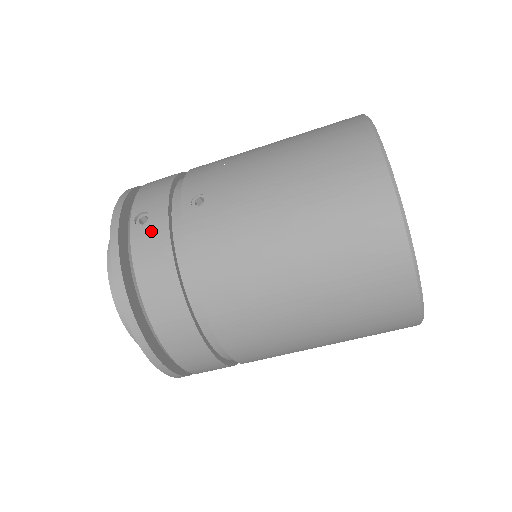
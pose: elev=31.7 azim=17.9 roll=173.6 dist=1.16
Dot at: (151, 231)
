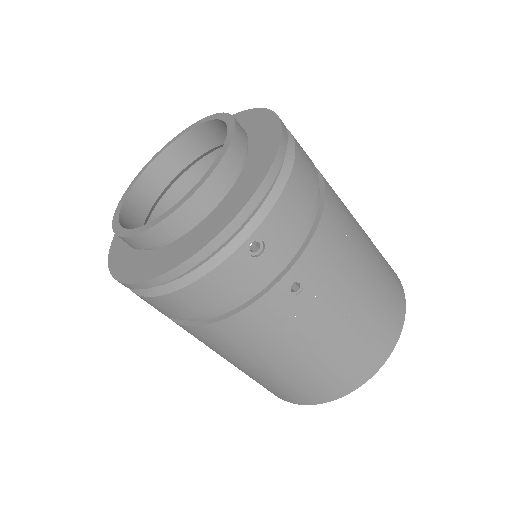
Dot at: (248, 270)
